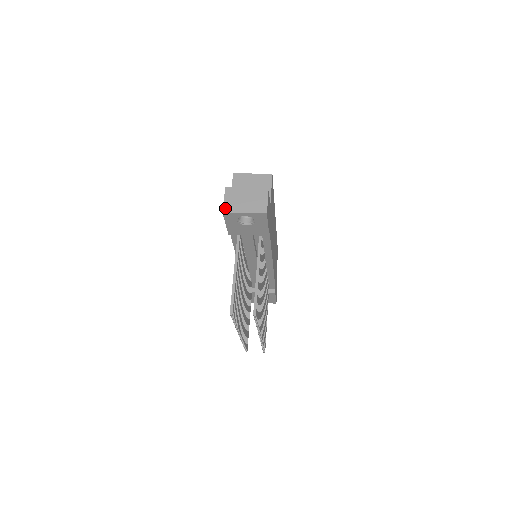
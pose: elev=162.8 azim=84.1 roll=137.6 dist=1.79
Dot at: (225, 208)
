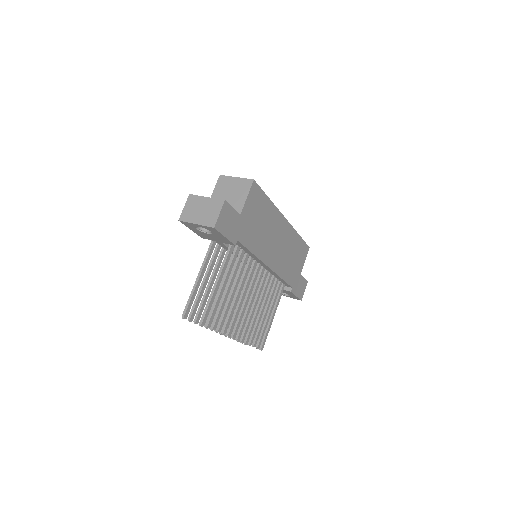
Dot at: (182, 216)
